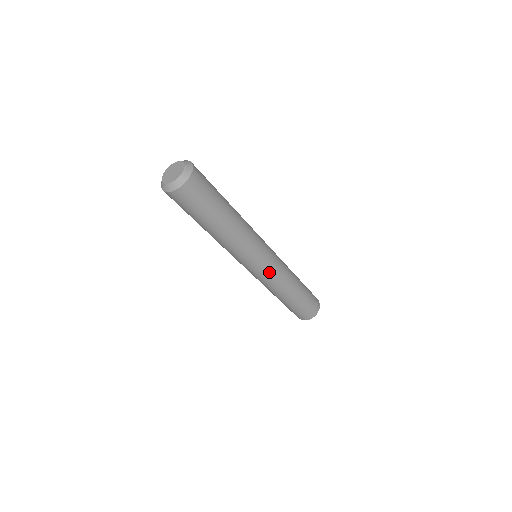
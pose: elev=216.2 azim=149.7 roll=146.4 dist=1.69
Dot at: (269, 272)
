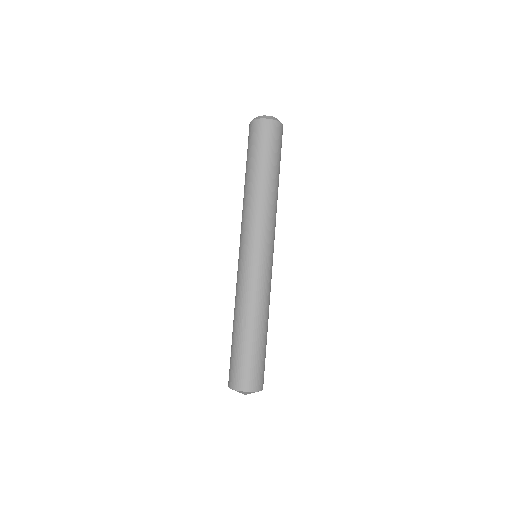
Dot at: (270, 271)
